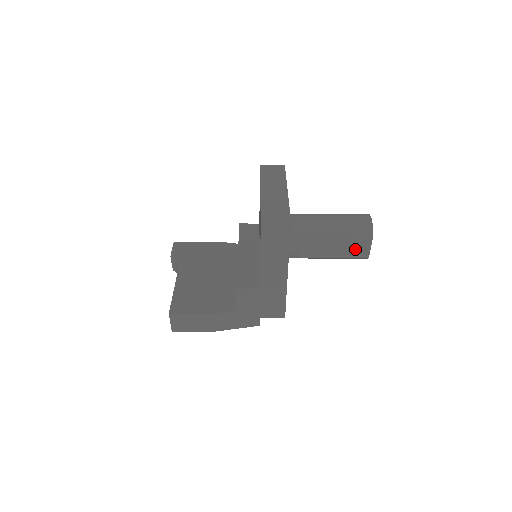
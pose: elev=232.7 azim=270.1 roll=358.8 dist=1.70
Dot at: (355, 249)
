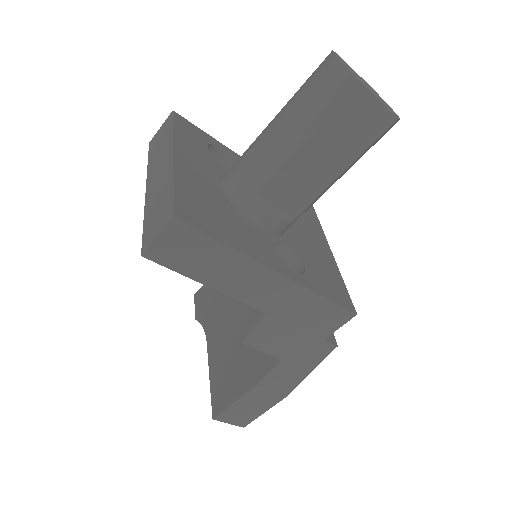
Dot at: (358, 130)
